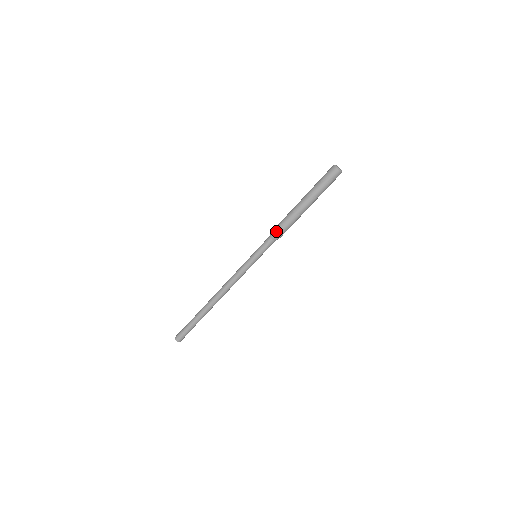
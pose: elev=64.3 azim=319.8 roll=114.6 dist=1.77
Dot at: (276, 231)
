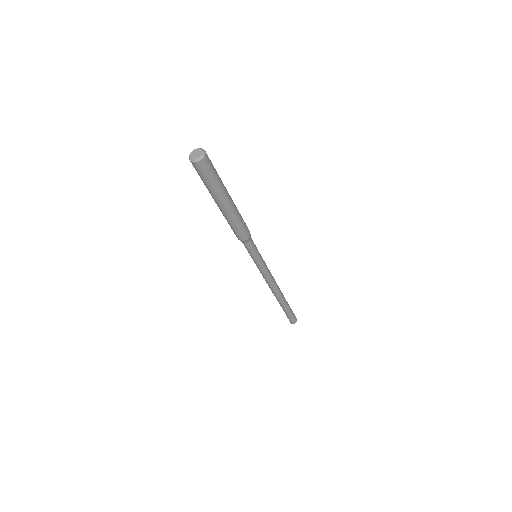
Dot at: occluded
